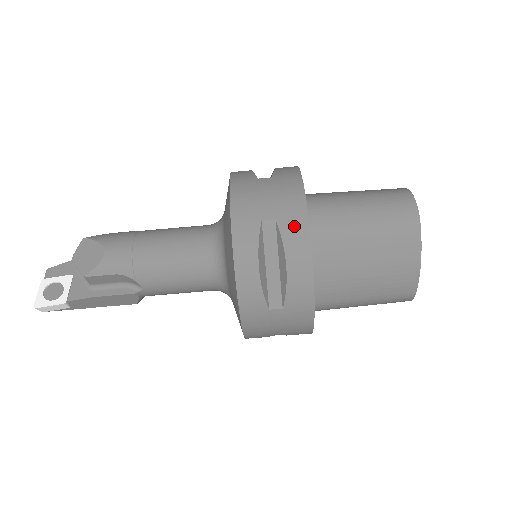
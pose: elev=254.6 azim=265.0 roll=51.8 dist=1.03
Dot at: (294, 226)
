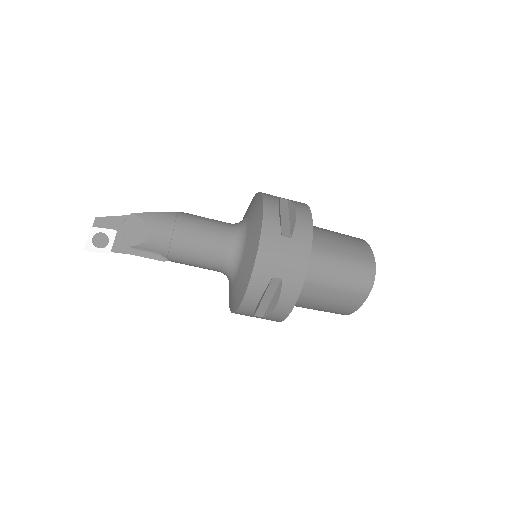
Dot at: (292, 287)
